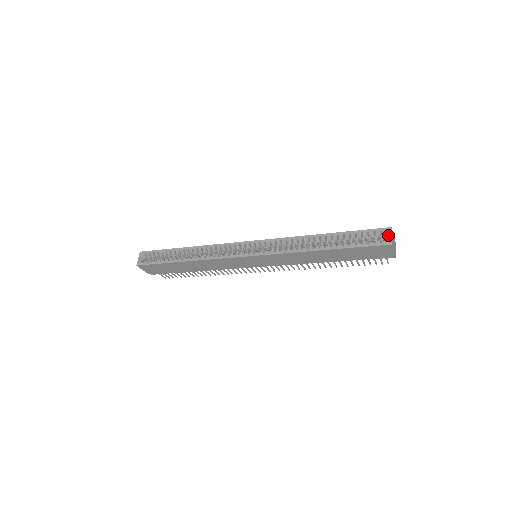
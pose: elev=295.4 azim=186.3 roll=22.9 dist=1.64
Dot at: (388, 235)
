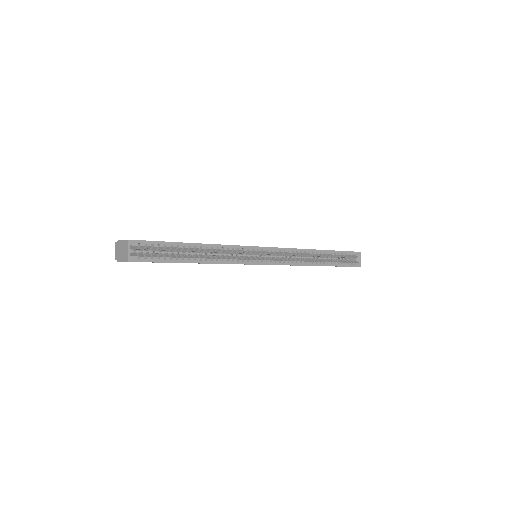
Dot at: (357, 257)
